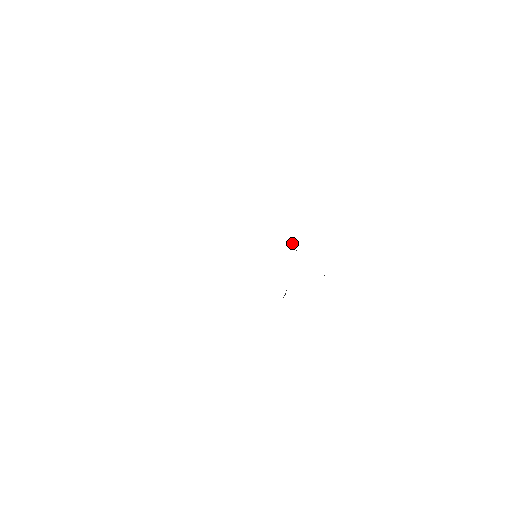
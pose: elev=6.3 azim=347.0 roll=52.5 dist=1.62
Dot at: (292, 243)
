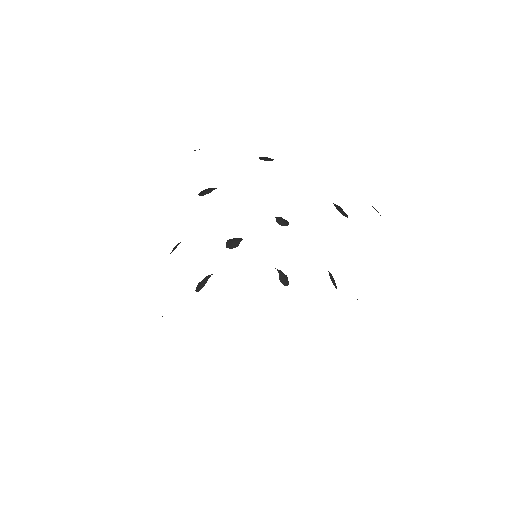
Dot at: occluded
